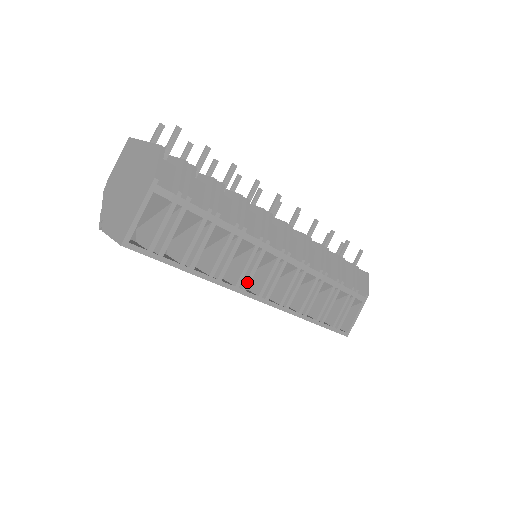
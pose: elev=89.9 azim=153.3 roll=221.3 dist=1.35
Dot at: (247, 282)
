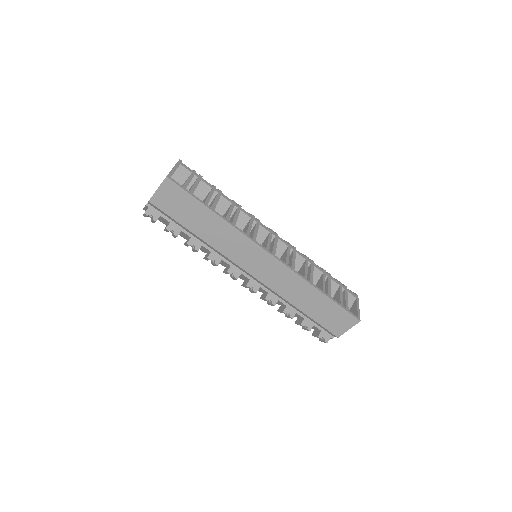
Dot at: (254, 236)
